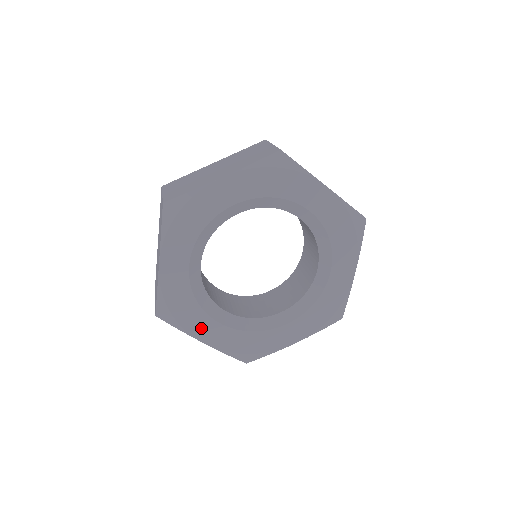
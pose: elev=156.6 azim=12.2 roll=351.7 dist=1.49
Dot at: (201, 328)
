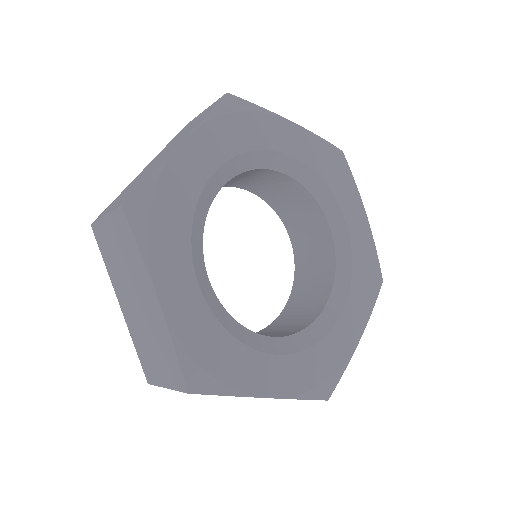
Dot at: (171, 272)
